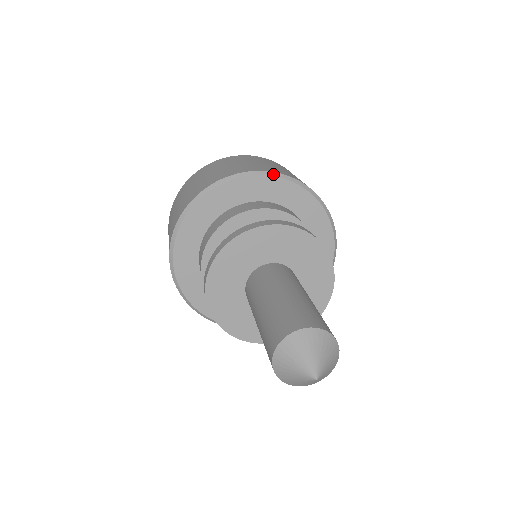
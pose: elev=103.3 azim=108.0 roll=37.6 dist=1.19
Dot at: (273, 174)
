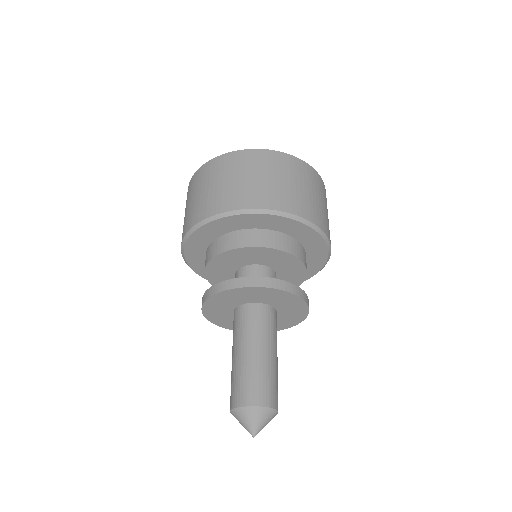
Dot at: (292, 217)
